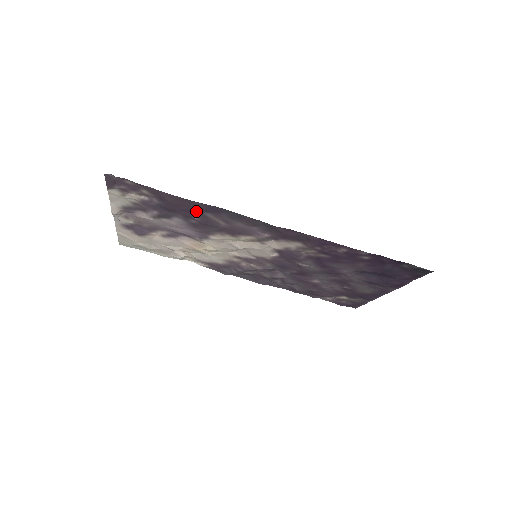
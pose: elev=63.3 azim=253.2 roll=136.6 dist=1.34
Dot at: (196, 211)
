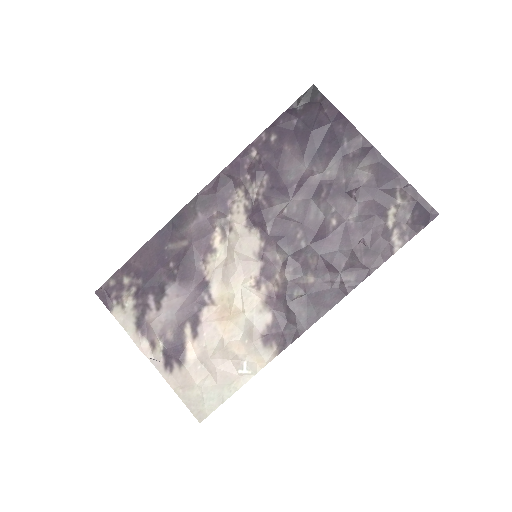
Dot at: (161, 254)
